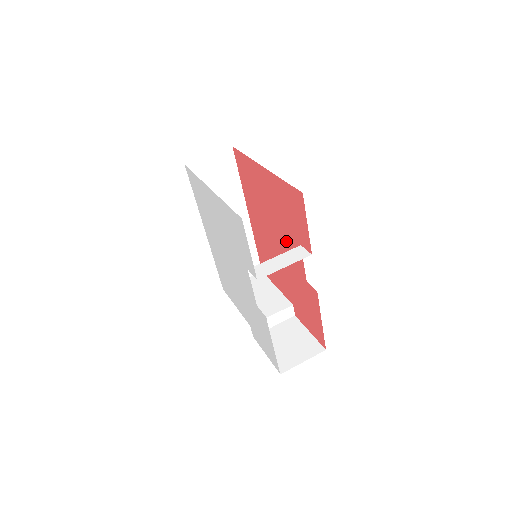
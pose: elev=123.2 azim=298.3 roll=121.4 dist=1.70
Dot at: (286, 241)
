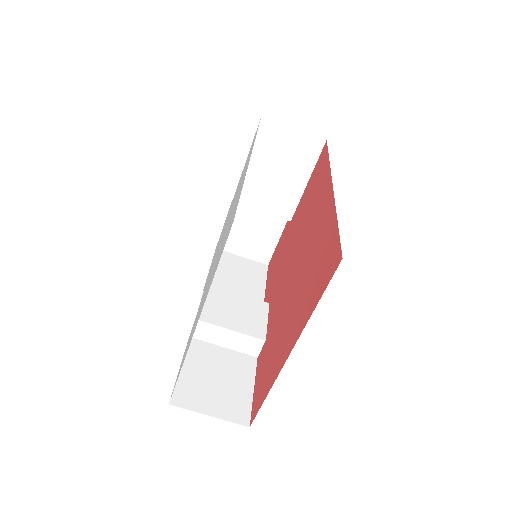
Dot at: (281, 301)
